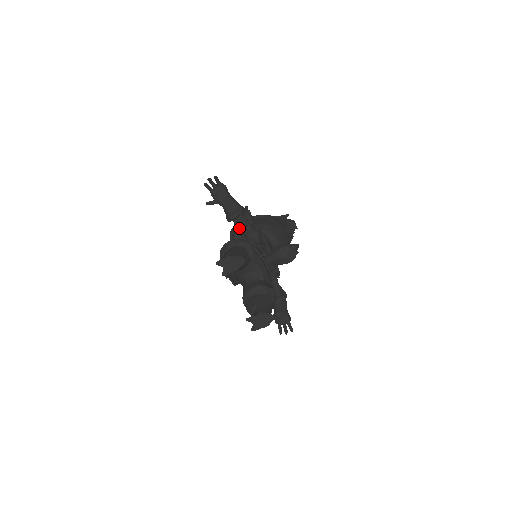
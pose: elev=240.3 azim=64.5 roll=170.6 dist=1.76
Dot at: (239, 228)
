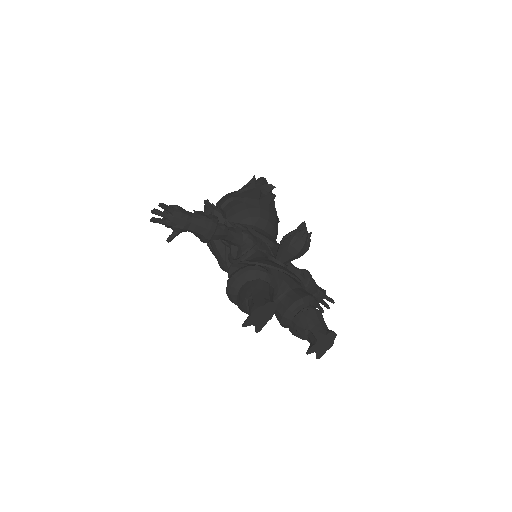
Dot at: occluded
